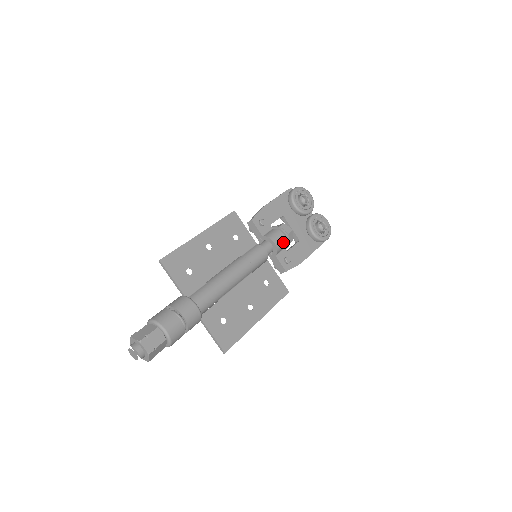
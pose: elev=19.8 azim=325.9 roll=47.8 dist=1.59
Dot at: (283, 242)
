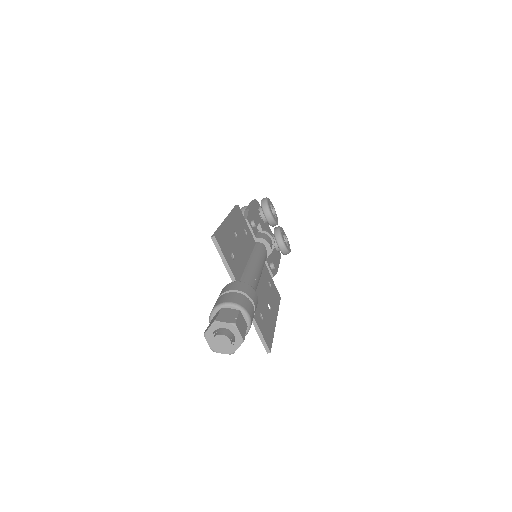
Dot at: occluded
